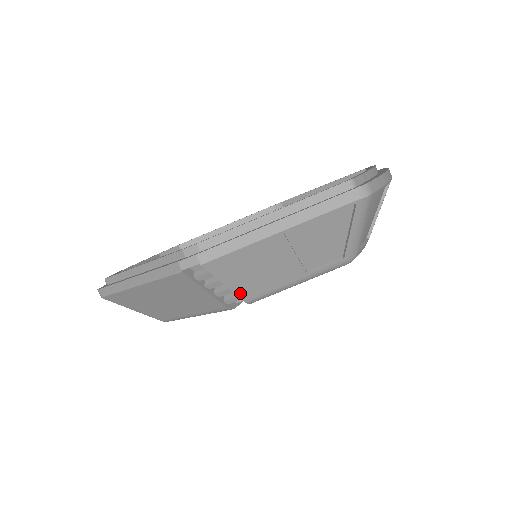
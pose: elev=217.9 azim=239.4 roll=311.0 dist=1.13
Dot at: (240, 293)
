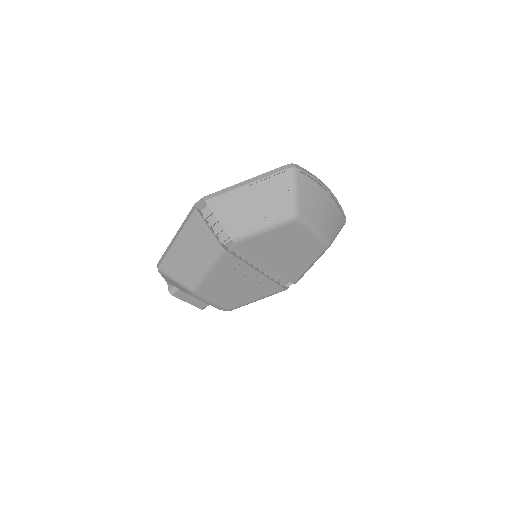
Dot at: (227, 229)
